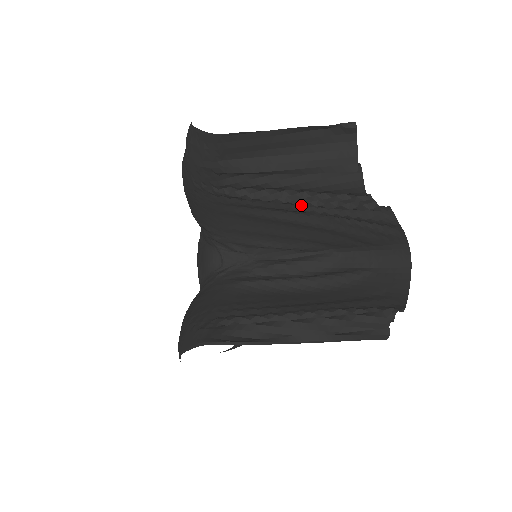
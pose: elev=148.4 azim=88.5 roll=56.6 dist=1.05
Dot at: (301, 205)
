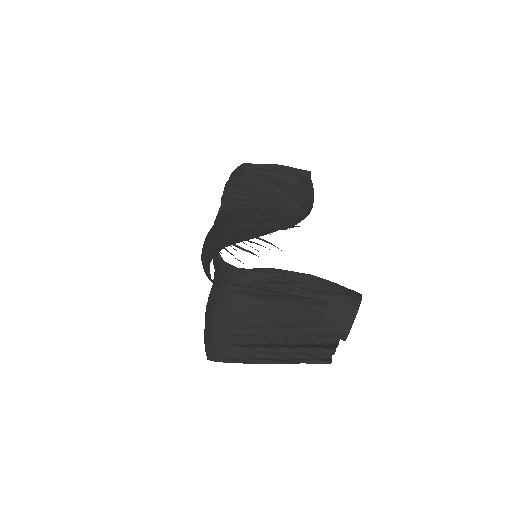
Dot at: occluded
